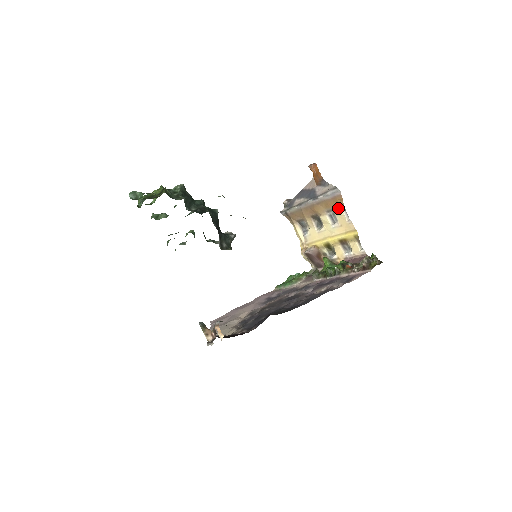
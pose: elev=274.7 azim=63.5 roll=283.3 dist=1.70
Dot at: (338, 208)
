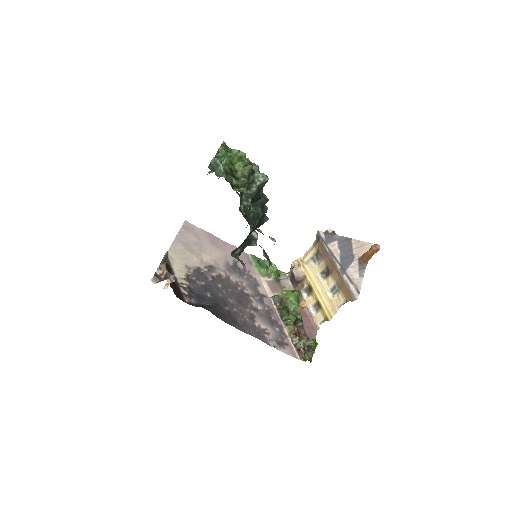
Dot at: (343, 296)
